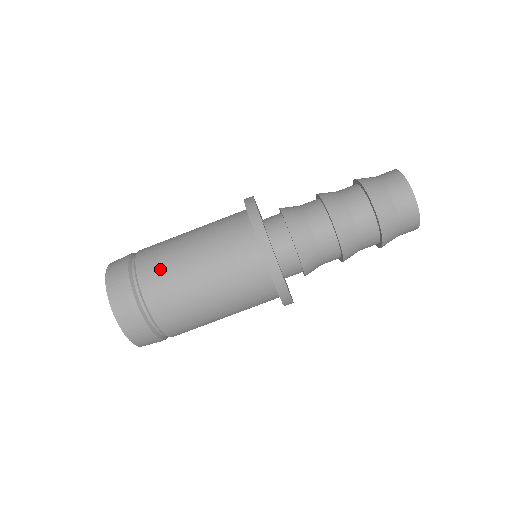
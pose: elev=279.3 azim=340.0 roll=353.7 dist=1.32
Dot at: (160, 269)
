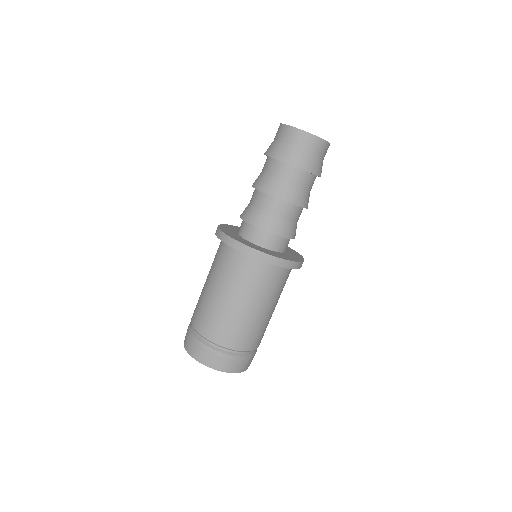
Dot at: (216, 324)
